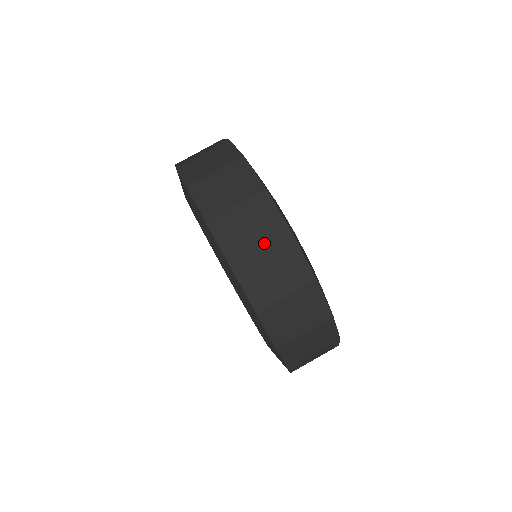
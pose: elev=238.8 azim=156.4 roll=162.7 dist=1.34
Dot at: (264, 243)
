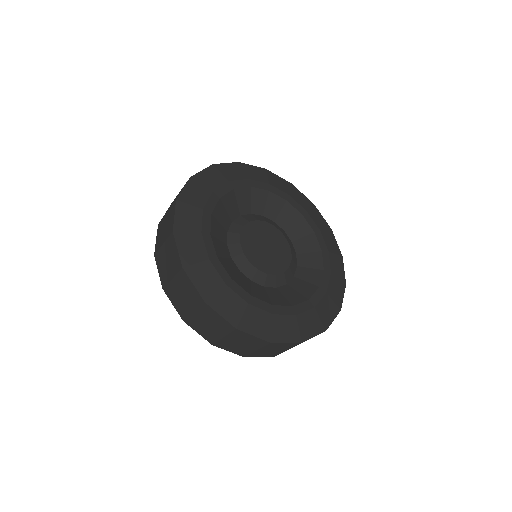
Dot at: (193, 307)
